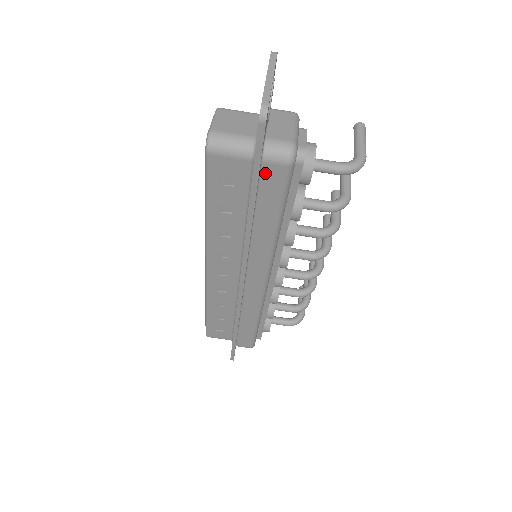
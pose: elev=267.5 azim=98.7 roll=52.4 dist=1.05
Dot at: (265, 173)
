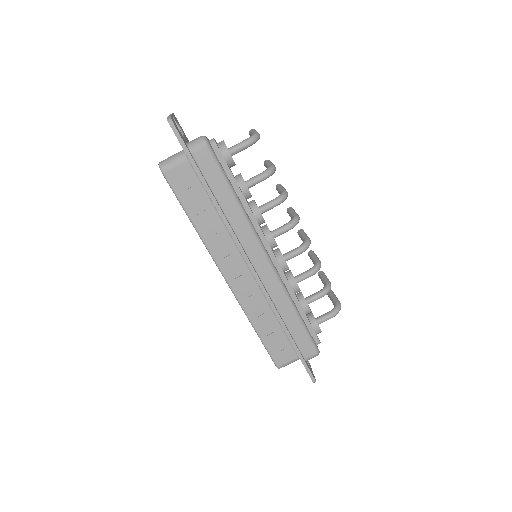
Dot at: (198, 160)
